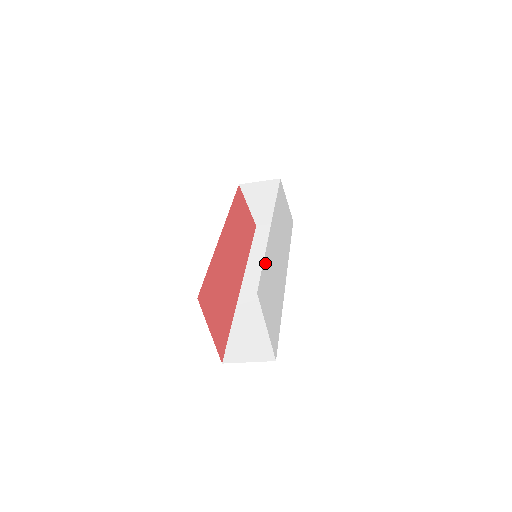
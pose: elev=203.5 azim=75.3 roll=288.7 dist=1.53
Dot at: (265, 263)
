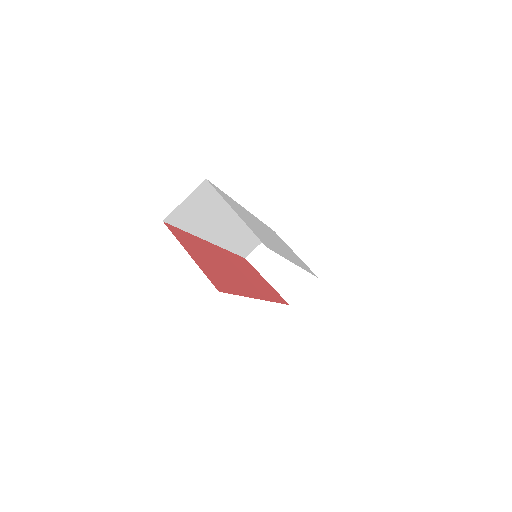
Dot at: occluded
